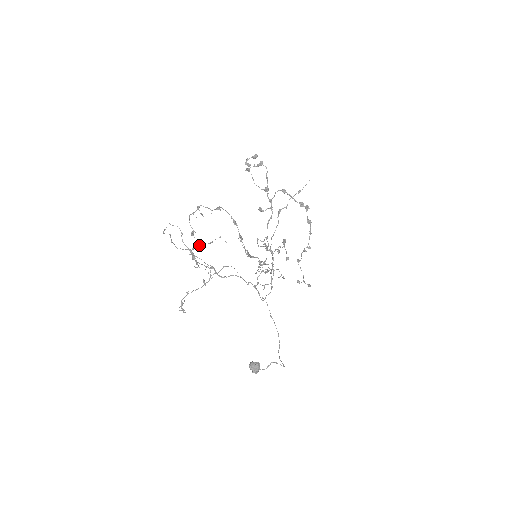
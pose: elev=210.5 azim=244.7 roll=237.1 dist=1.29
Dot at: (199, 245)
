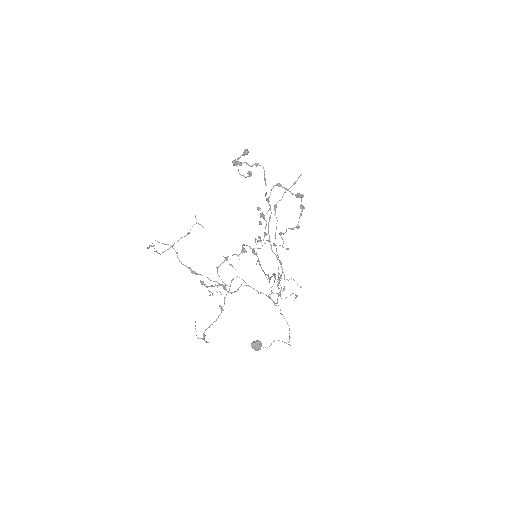
Dot at: (178, 240)
